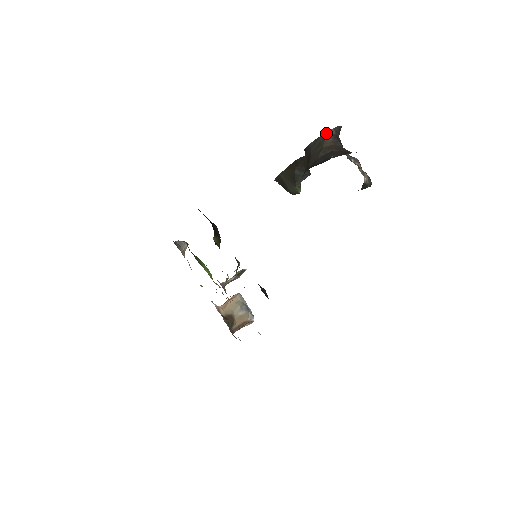
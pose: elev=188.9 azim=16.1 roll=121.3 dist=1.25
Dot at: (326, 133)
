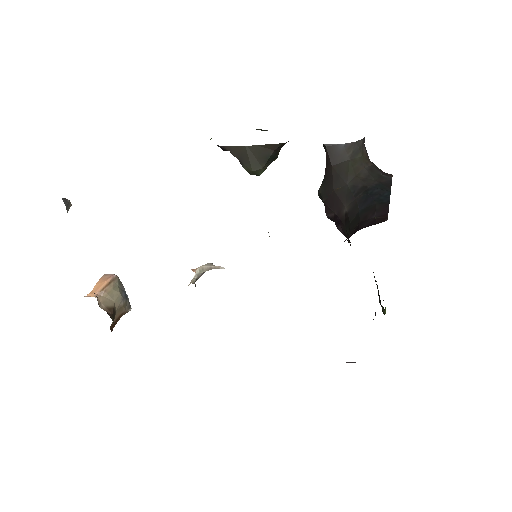
Dot at: (362, 140)
